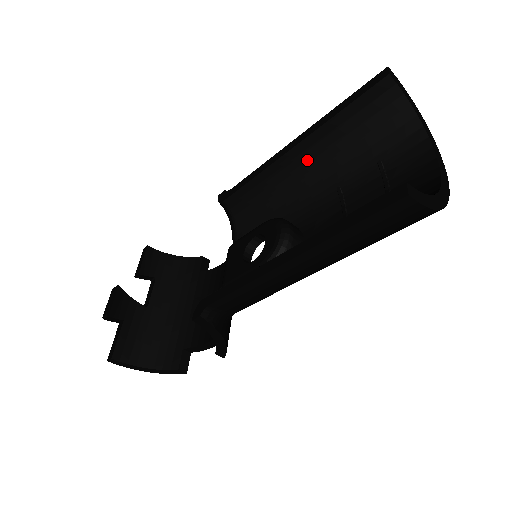
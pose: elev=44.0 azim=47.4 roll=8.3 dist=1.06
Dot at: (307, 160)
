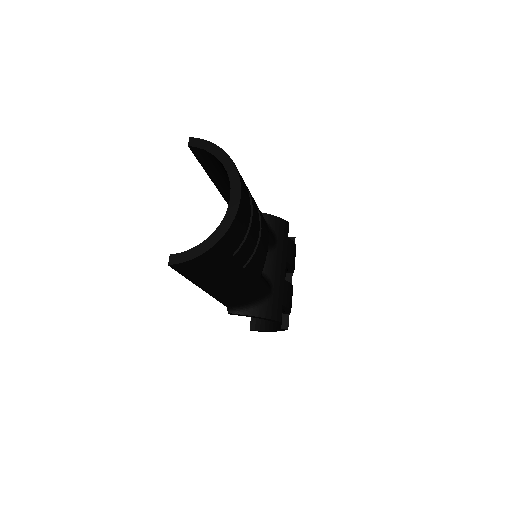
Dot at: (229, 192)
